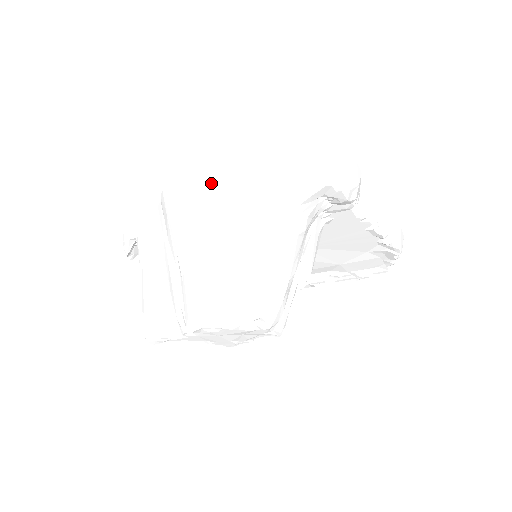
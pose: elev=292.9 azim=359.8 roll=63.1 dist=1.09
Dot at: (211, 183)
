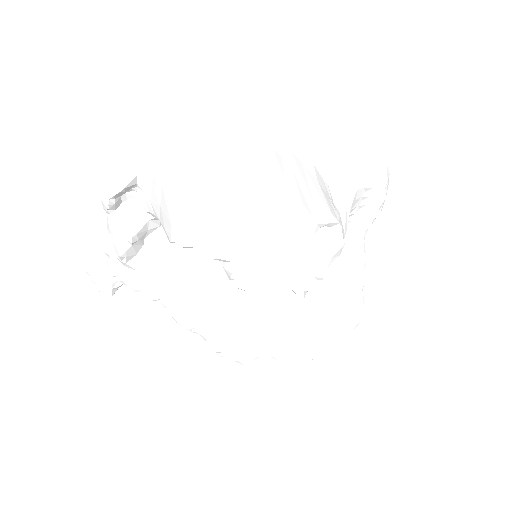
Dot at: (283, 141)
